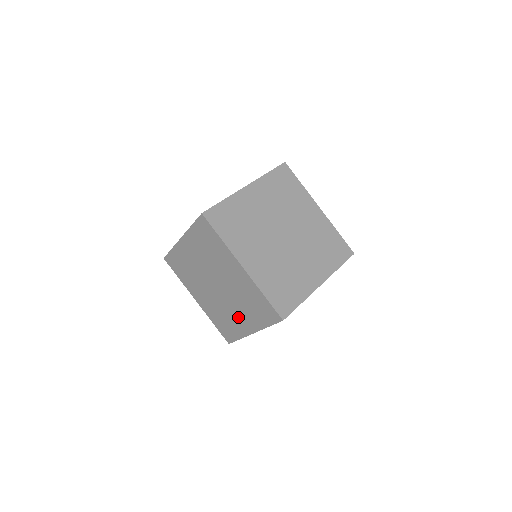
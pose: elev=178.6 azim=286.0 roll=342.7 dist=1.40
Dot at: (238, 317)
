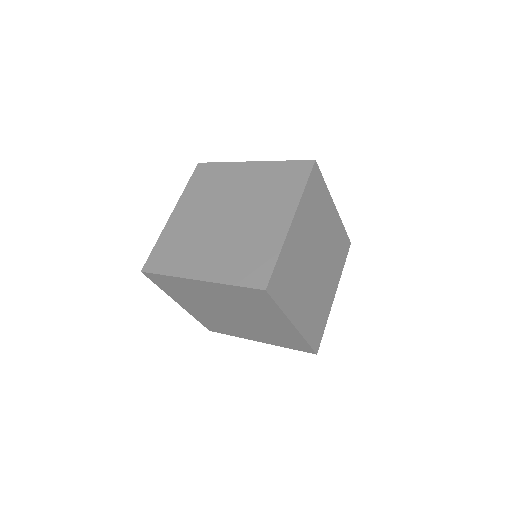
Dot at: (265, 223)
